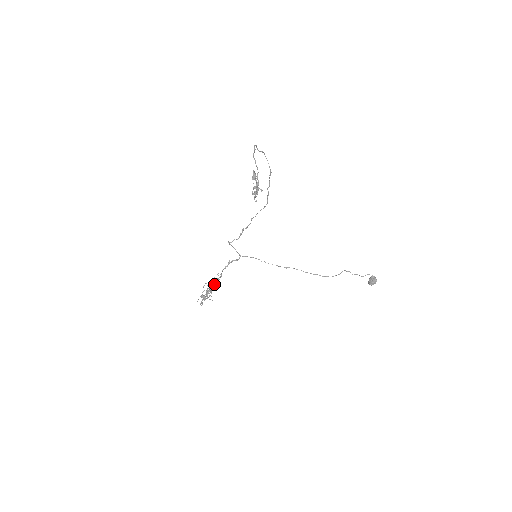
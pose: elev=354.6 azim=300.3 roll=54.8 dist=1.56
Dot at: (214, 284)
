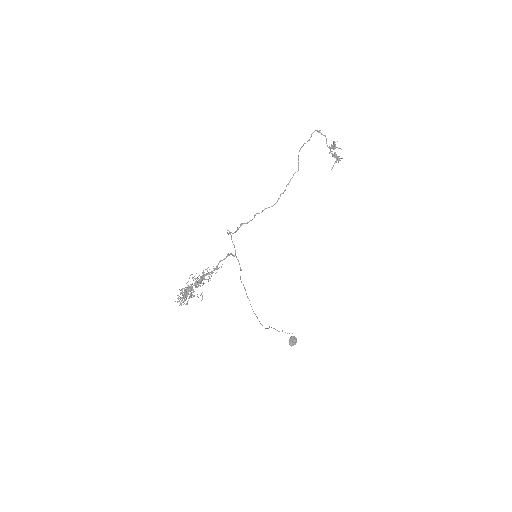
Dot at: (202, 280)
